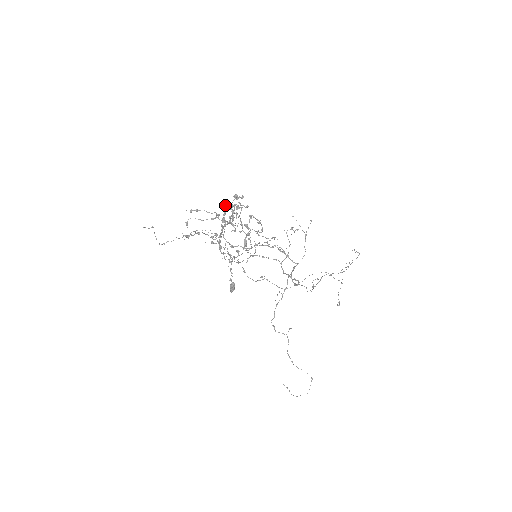
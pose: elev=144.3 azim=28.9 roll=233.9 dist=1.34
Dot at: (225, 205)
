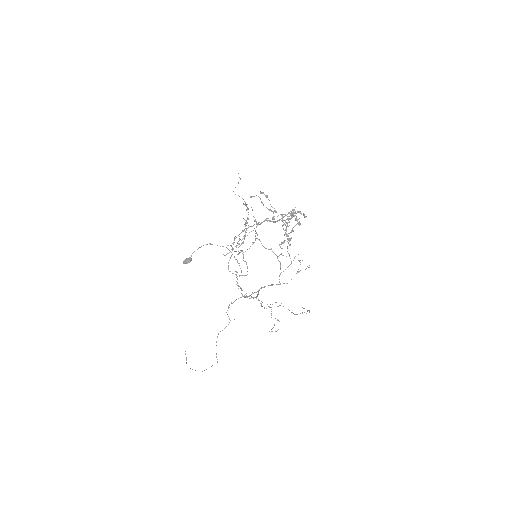
Dot at: occluded
